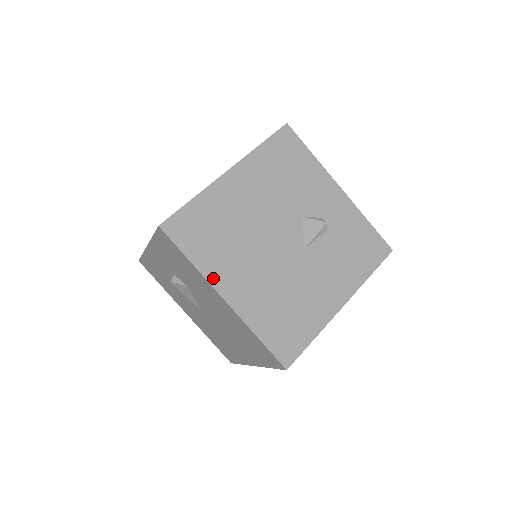
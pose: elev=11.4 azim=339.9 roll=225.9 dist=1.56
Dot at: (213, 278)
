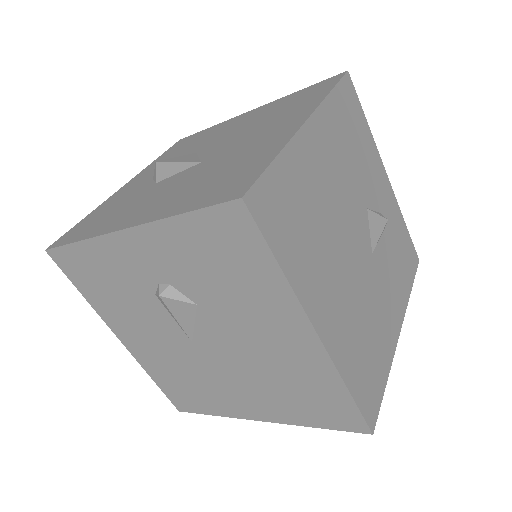
Dot at: (306, 299)
